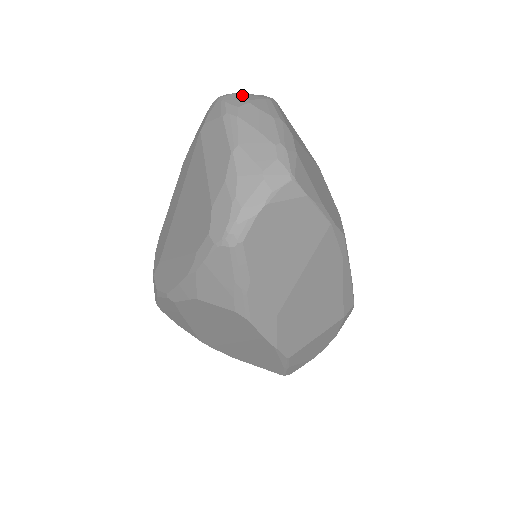
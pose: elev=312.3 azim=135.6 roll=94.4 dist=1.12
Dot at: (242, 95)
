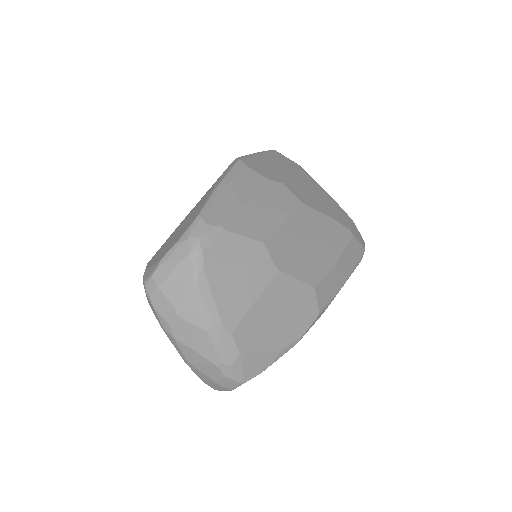
Dot at: (166, 290)
